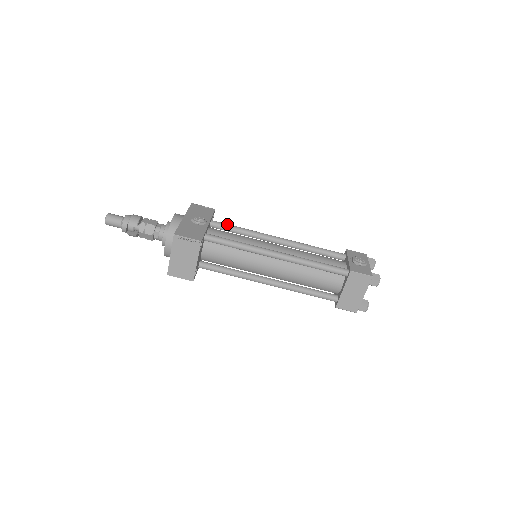
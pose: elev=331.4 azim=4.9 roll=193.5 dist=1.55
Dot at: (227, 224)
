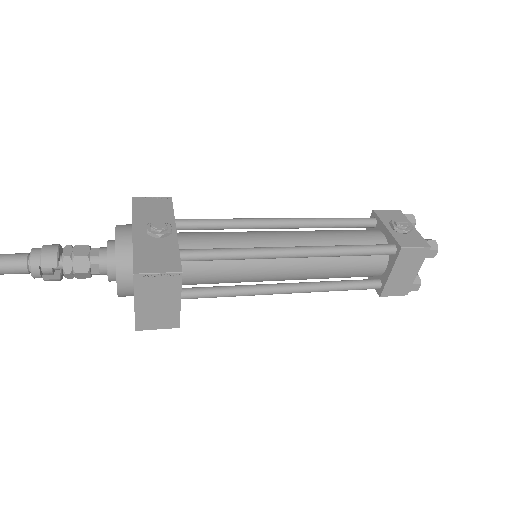
Dot at: (200, 219)
